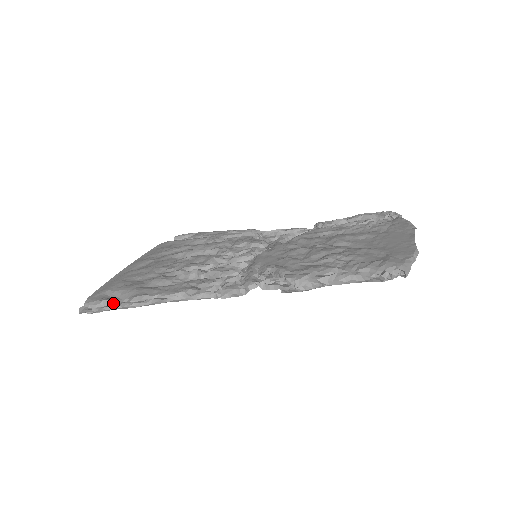
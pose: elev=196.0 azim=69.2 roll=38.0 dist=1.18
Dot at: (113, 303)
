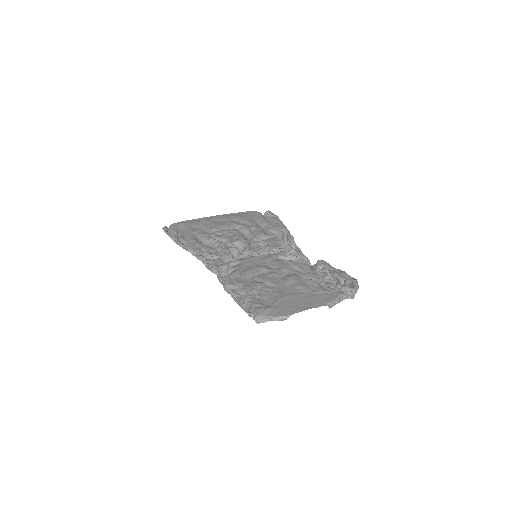
Dot at: (174, 234)
